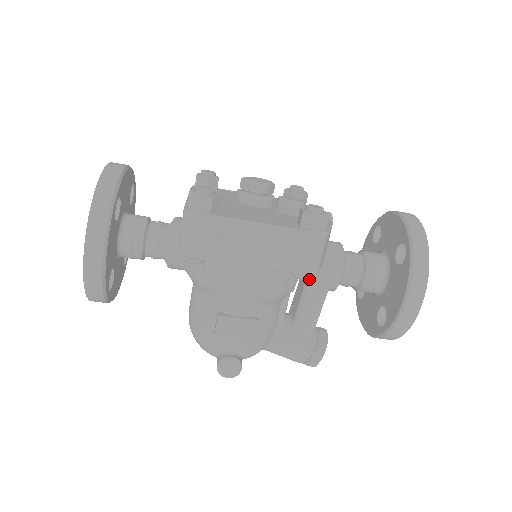
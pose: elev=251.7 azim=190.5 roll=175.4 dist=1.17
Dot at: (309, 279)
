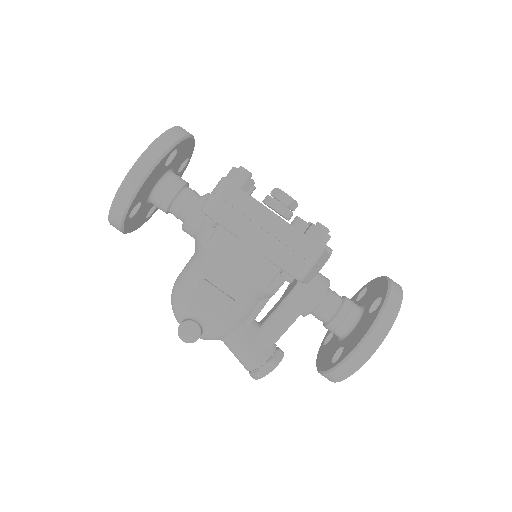
Dot at: (291, 292)
